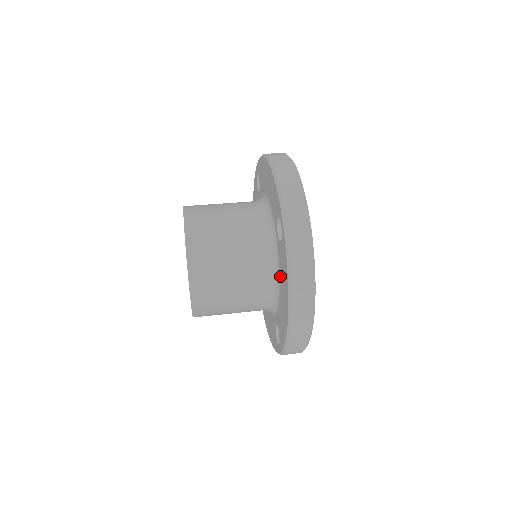
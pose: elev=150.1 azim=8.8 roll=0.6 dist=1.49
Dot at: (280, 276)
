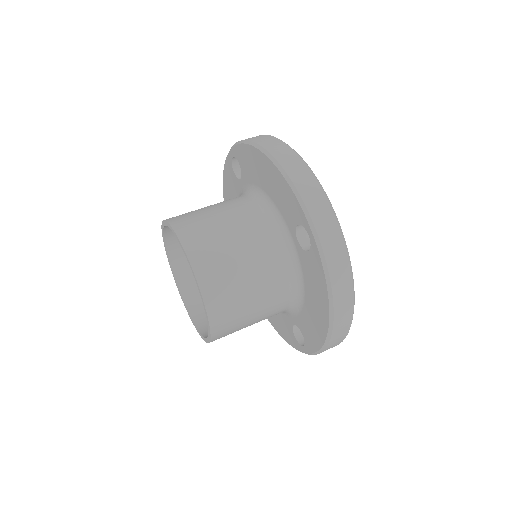
Dot at: (306, 285)
